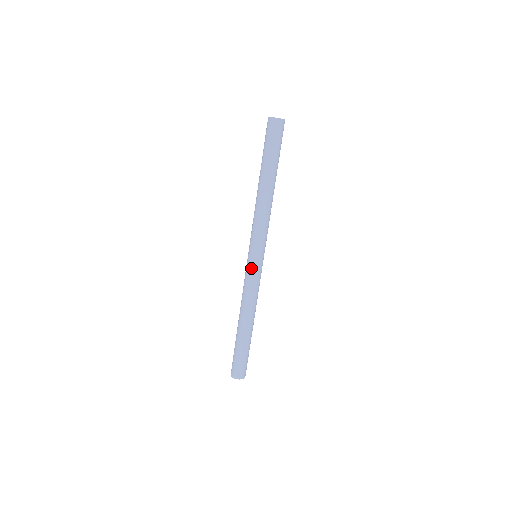
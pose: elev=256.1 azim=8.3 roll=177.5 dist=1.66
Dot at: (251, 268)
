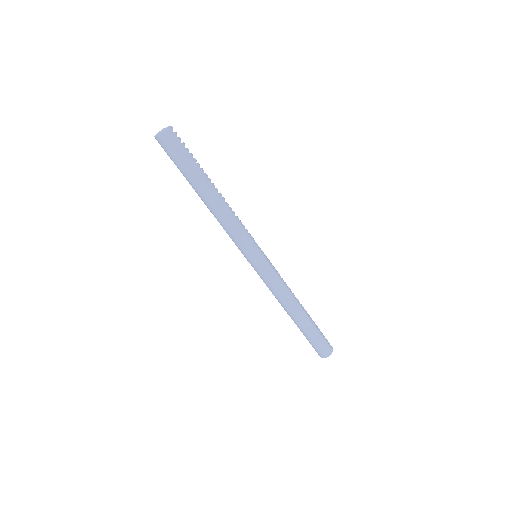
Dot at: (255, 270)
